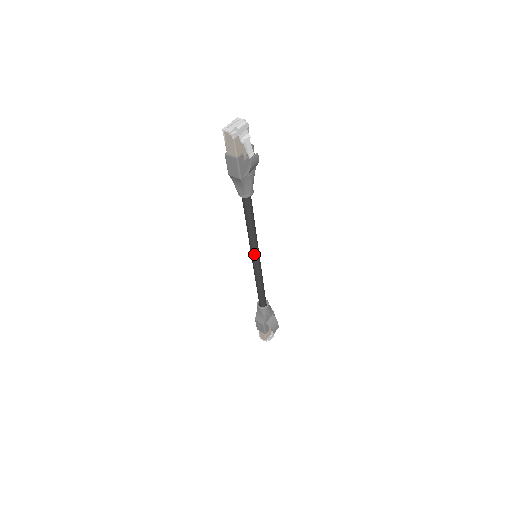
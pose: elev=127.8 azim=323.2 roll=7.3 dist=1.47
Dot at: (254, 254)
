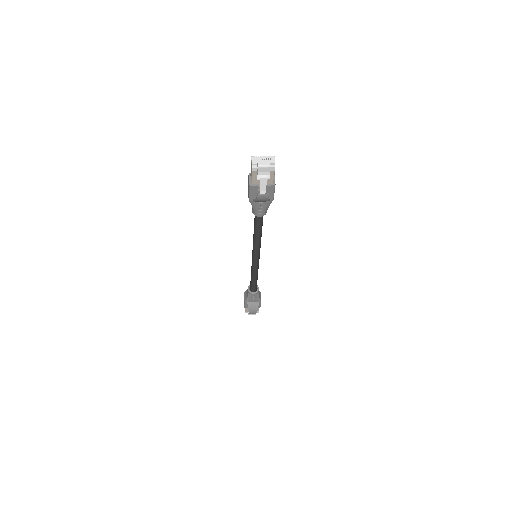
Dot at: (253, 254)
